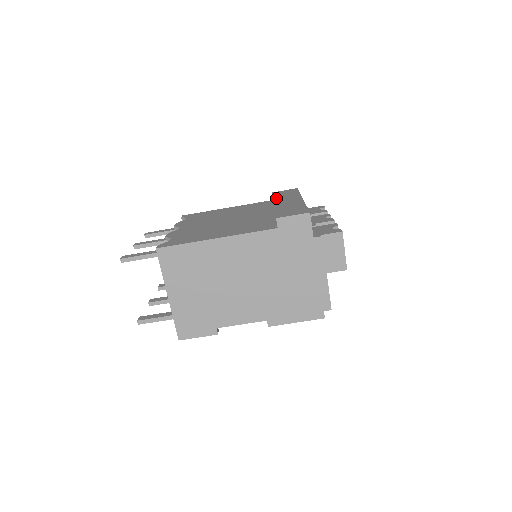
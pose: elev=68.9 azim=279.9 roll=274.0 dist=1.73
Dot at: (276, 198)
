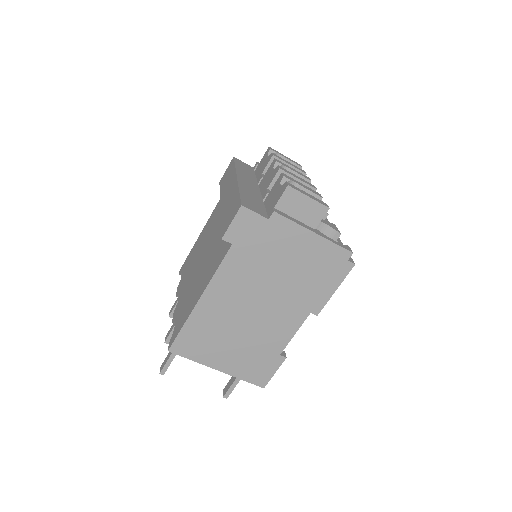
Dot at: (221, 193)
